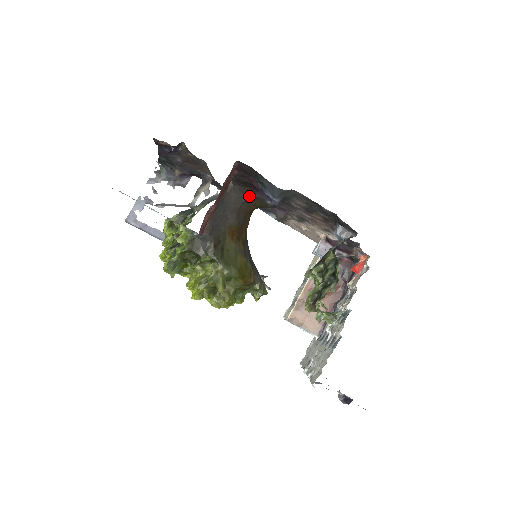
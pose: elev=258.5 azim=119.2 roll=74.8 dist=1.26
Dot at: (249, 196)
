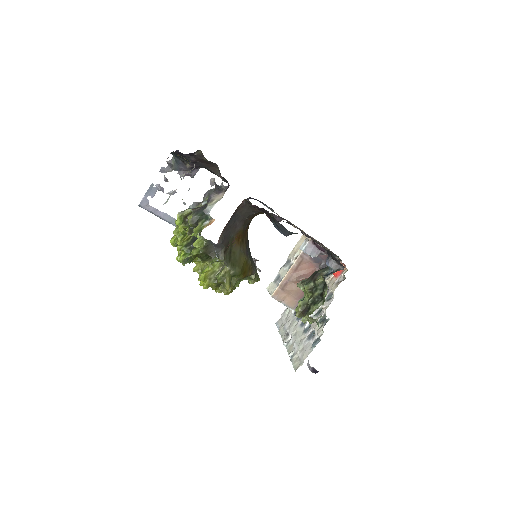
Dot at: (257, 211)
